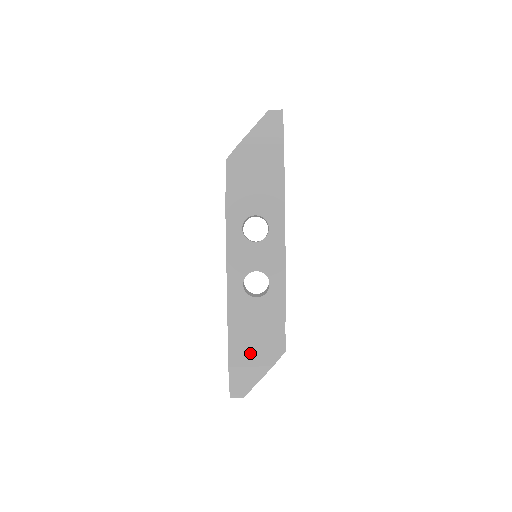
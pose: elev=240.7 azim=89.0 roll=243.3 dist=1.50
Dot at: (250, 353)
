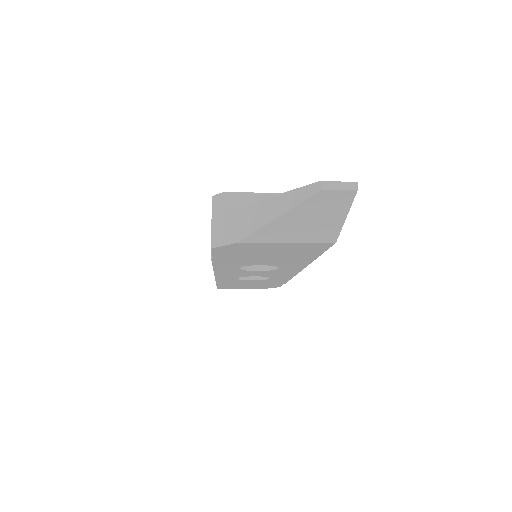
Dot at: (241, 287)
